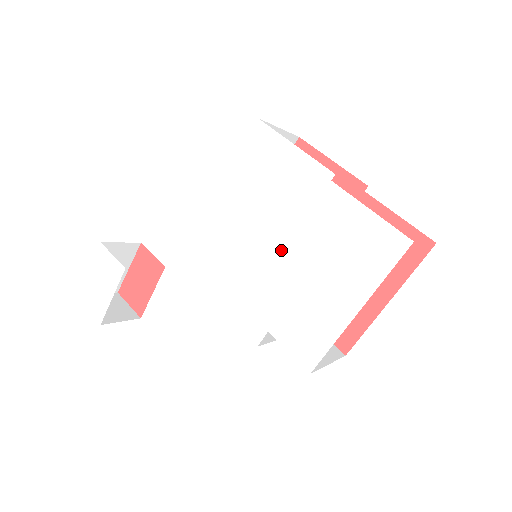
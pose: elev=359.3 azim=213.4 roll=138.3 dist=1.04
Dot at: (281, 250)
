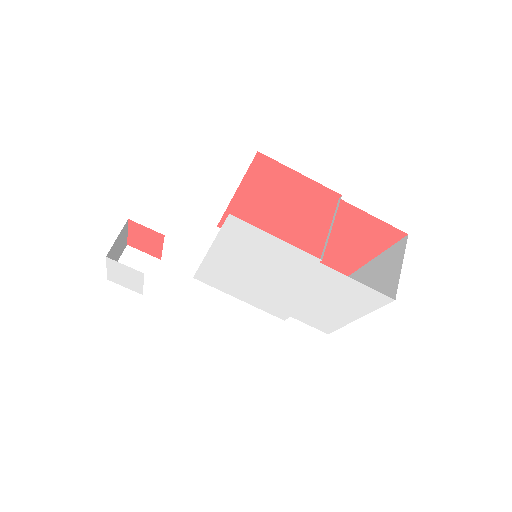
Dot at: (286, 287)
